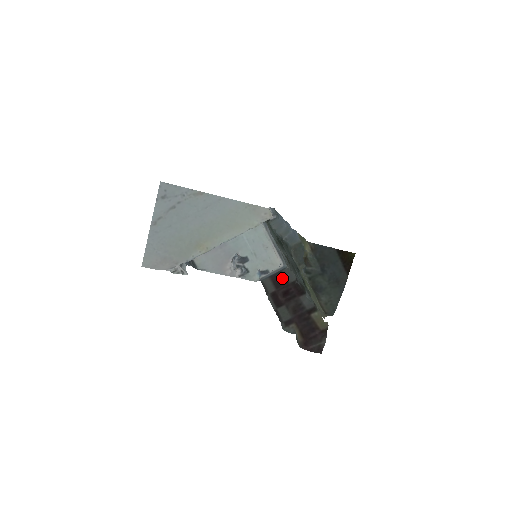
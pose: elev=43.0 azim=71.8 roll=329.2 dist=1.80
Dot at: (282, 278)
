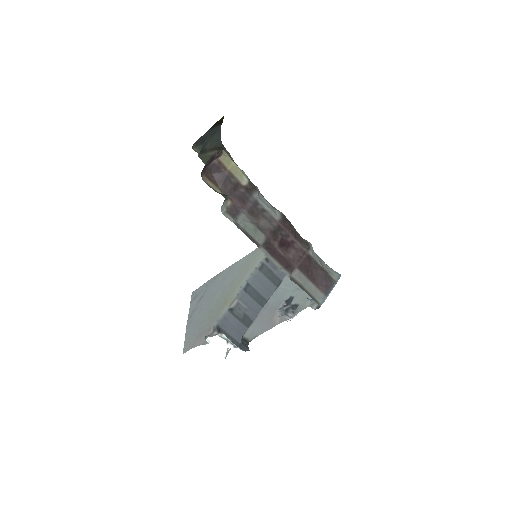
Dot at: (318, 270)
